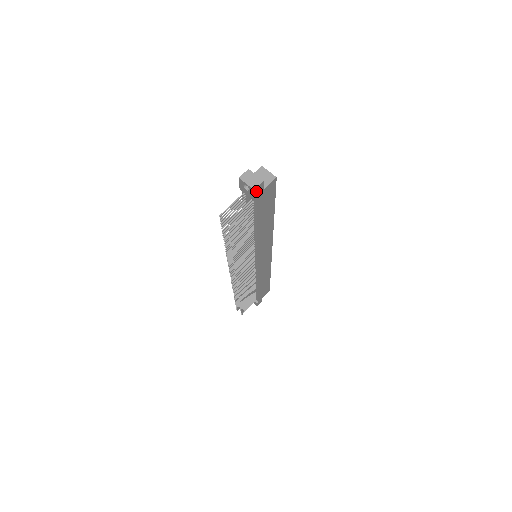
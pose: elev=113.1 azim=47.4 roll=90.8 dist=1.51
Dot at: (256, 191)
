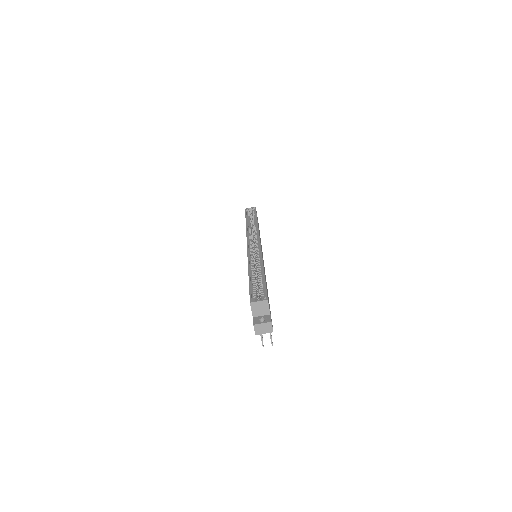
Dot at: (272, 327)
